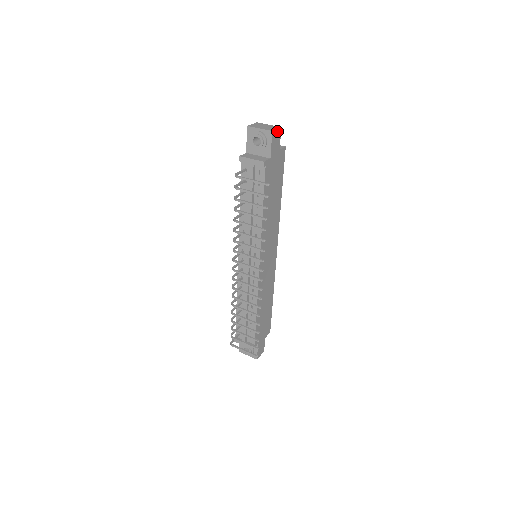
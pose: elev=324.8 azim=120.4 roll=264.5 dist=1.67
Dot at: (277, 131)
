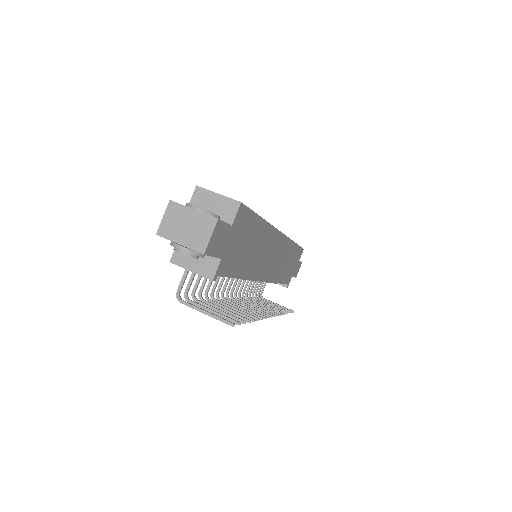
Dot at: (213, 234)
